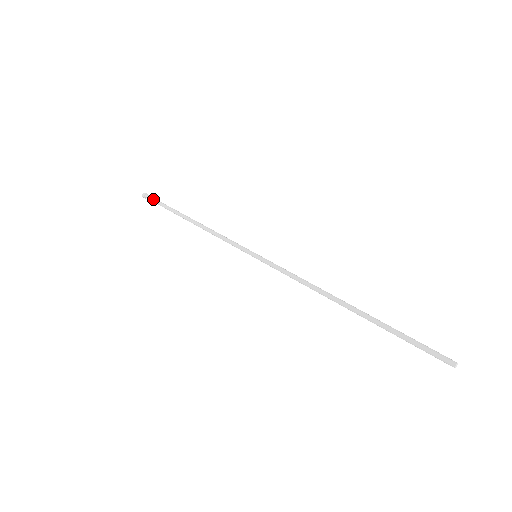
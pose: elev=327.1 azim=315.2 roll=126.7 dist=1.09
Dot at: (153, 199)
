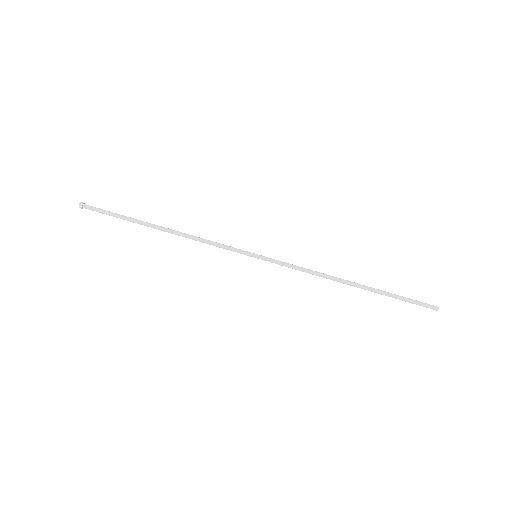
Dot at: occluded
